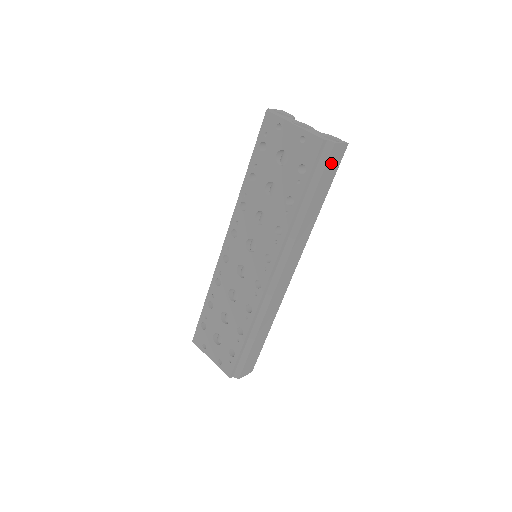
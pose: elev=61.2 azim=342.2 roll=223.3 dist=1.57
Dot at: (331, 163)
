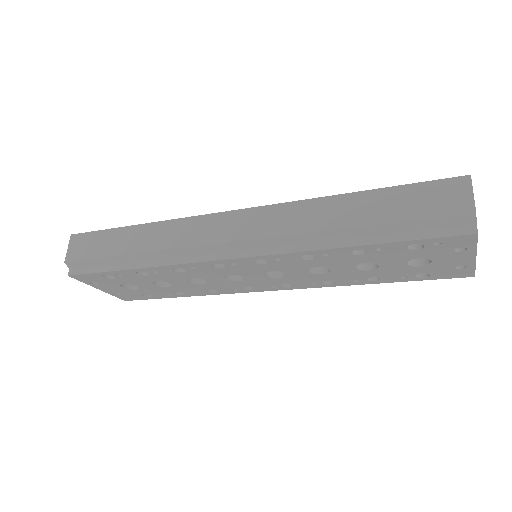
Dot at: occluded
